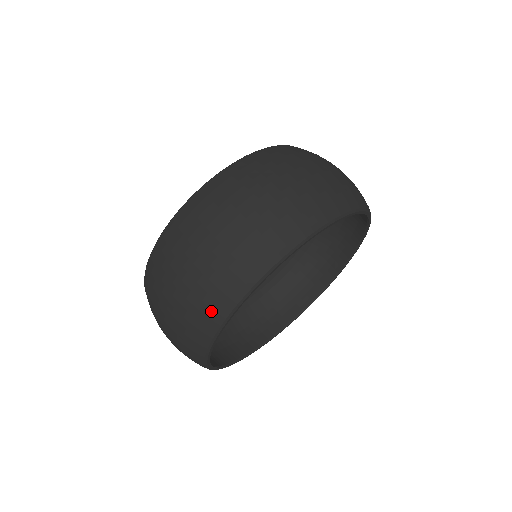
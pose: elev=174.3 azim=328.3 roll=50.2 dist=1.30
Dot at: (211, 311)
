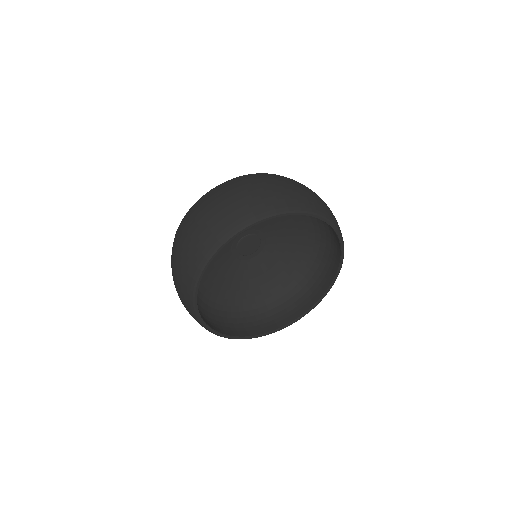
Dot at: (257, 209)
